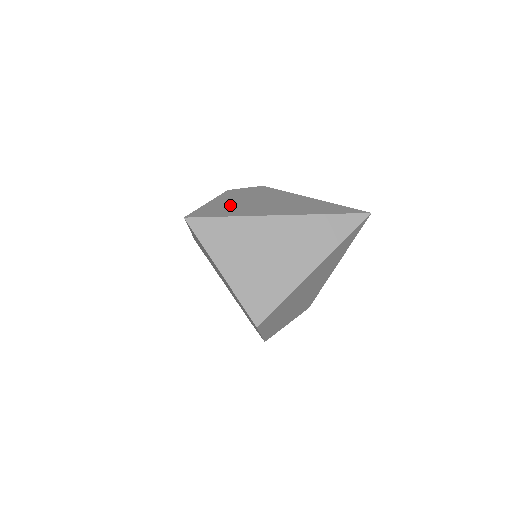
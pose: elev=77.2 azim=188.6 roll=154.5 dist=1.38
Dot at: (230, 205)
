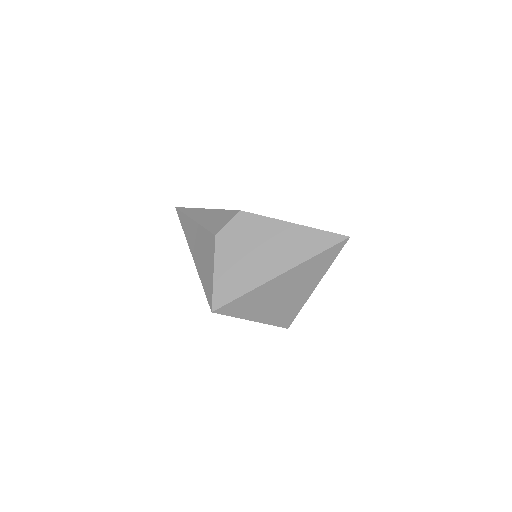
Dot at: (234, 271)
